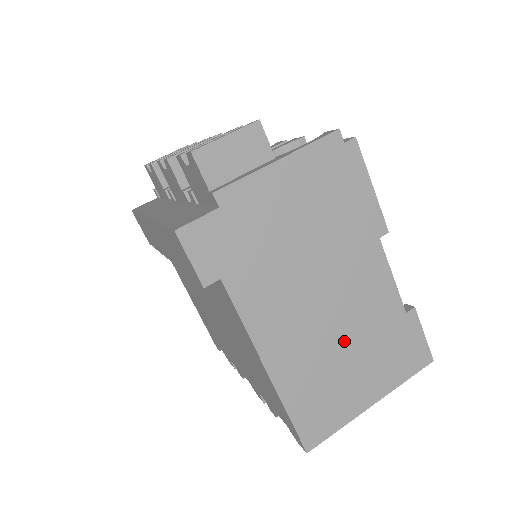
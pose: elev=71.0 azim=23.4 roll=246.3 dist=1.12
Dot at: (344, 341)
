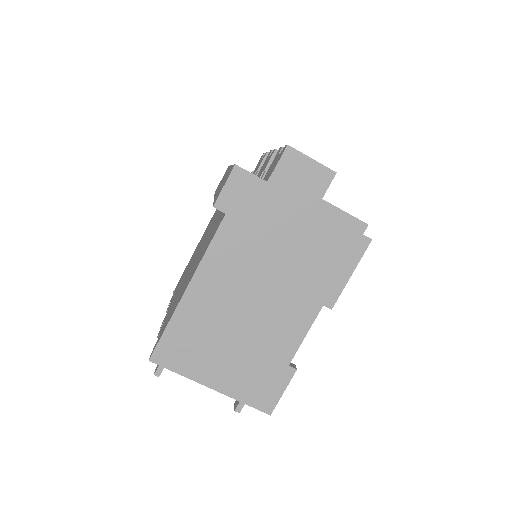
Dot at: (240, 331)
